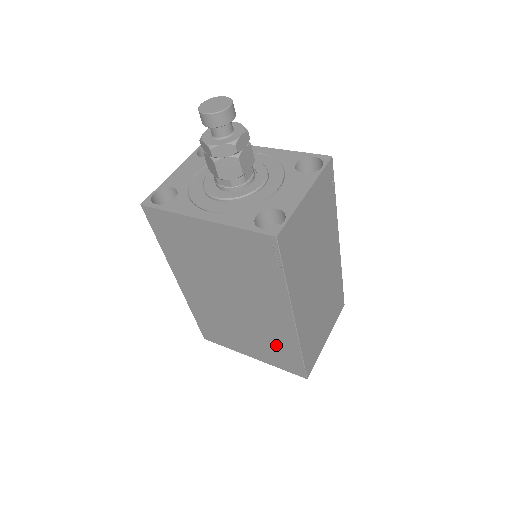
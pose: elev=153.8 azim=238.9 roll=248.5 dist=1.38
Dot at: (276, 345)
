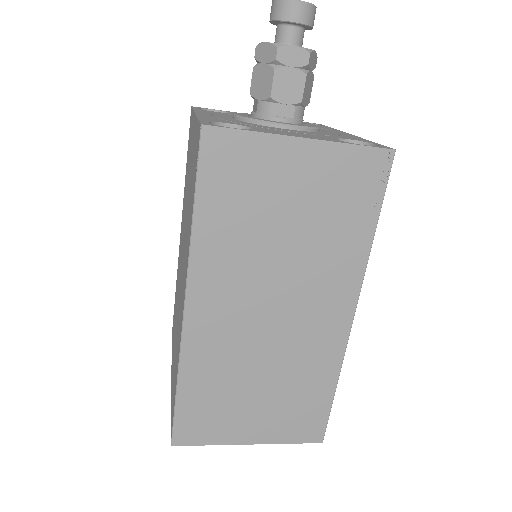
Dot at: (176, 359)
